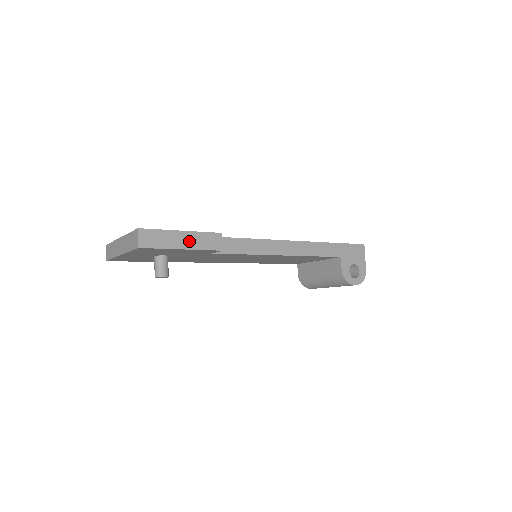
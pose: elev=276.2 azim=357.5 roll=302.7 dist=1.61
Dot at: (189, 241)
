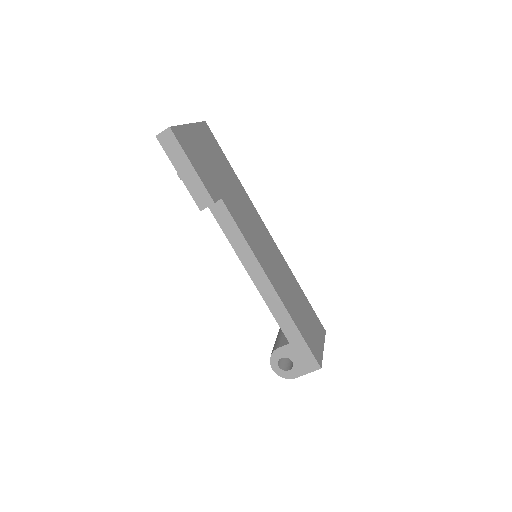
Dot at: (189, 176)
